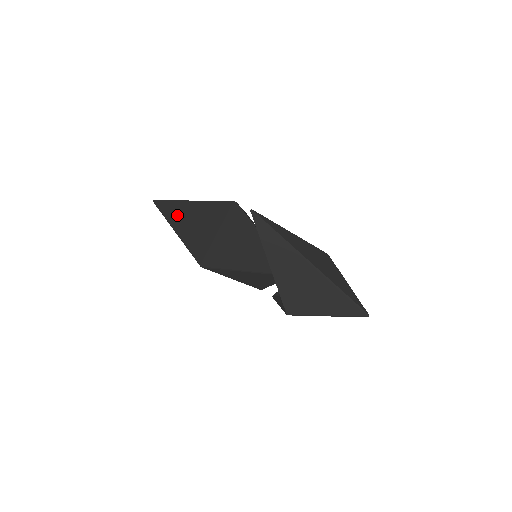
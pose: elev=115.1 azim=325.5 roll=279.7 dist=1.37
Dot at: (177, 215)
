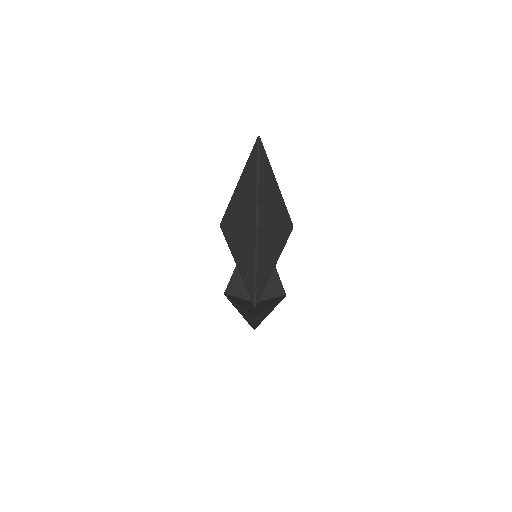
Dot at: (248, 196)
